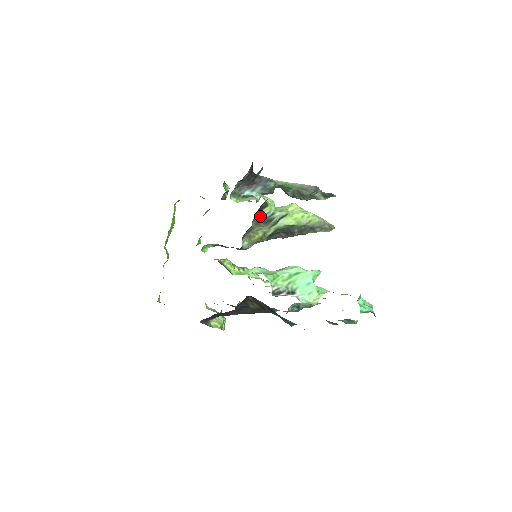
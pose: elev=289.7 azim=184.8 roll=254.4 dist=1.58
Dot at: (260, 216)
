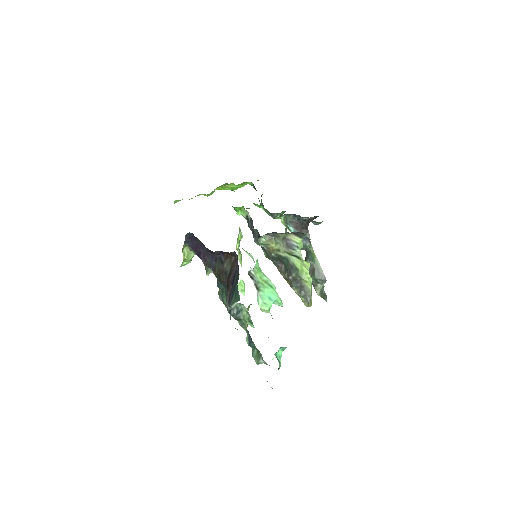
Dot at: (291, 238)
